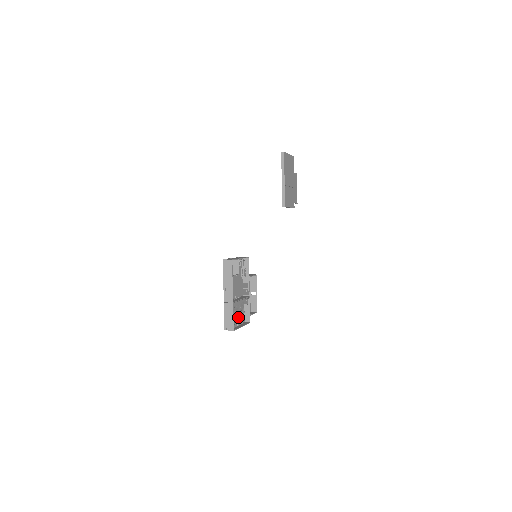
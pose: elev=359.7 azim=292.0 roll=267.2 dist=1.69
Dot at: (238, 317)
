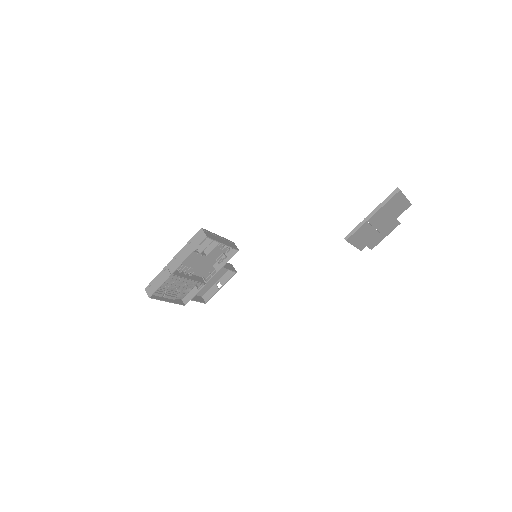
Dot at: (175, 290)
